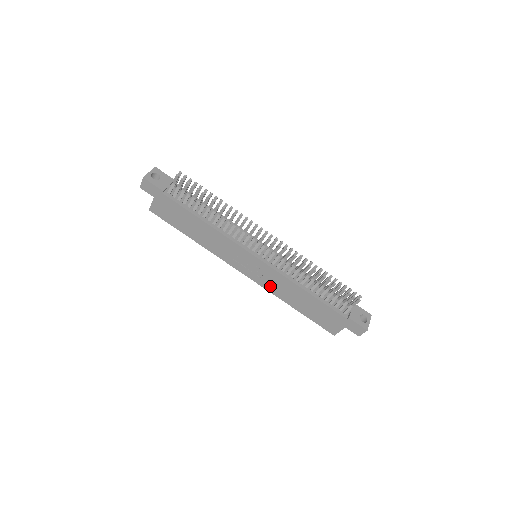
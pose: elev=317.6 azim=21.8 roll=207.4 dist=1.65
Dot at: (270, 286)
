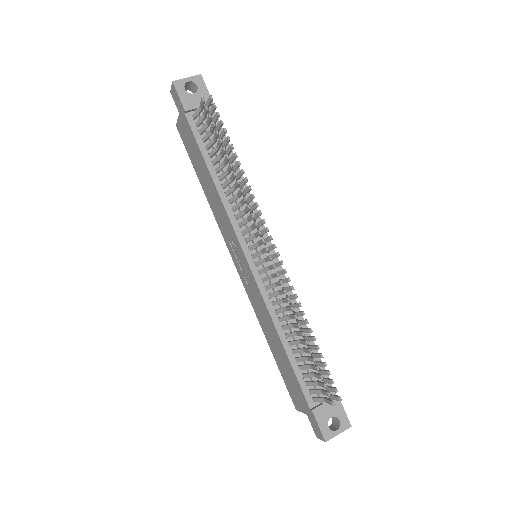
Dot at: (254, 301)
